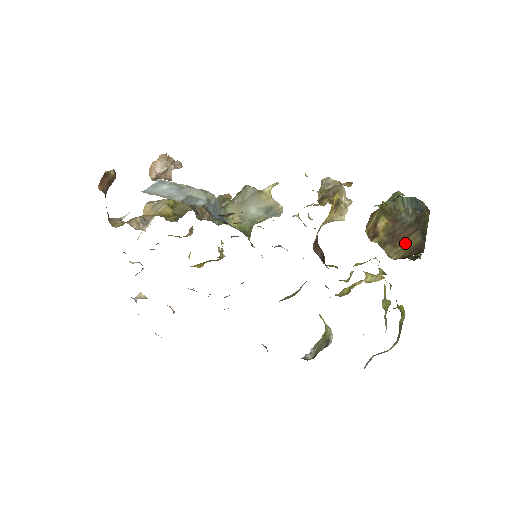
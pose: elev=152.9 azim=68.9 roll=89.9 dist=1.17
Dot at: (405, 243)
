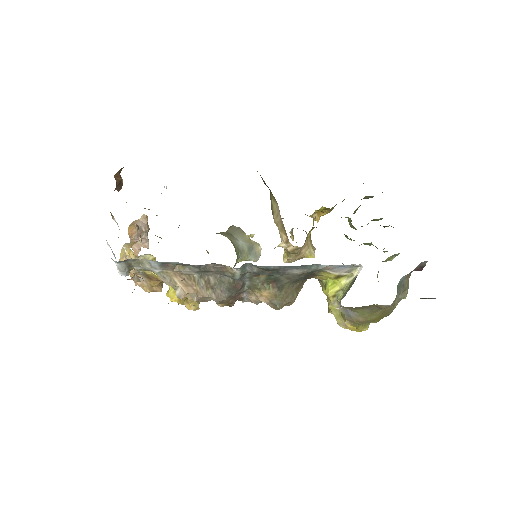
Dot at: occluded
